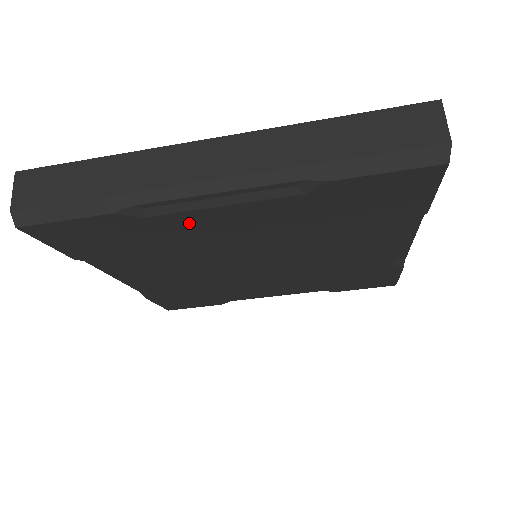
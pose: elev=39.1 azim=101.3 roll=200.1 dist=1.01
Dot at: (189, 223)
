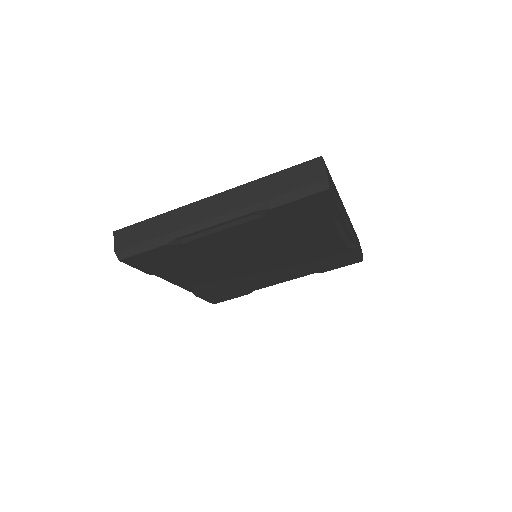
Dot at: (207, 243)
